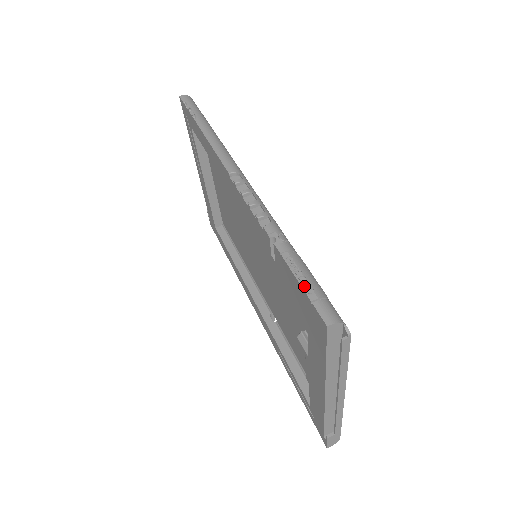
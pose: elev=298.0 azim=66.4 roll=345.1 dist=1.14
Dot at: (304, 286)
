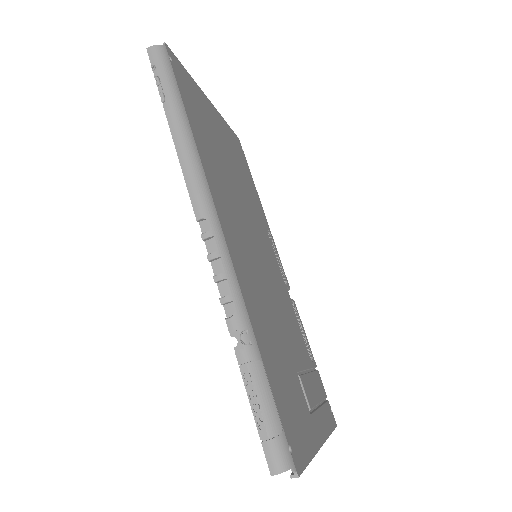
Dot at: (257, 417)
